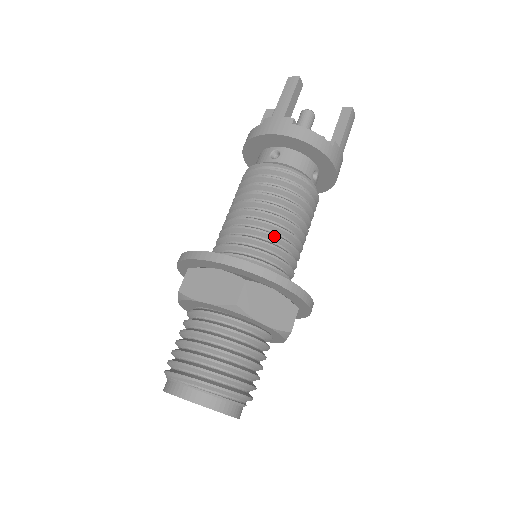
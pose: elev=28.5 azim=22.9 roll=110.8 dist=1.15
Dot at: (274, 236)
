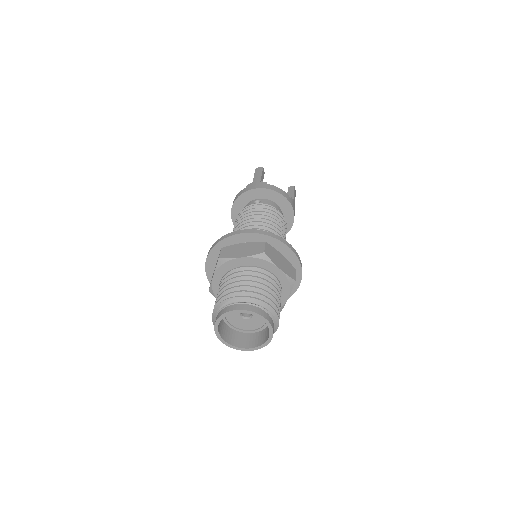
Dot at: occluded
